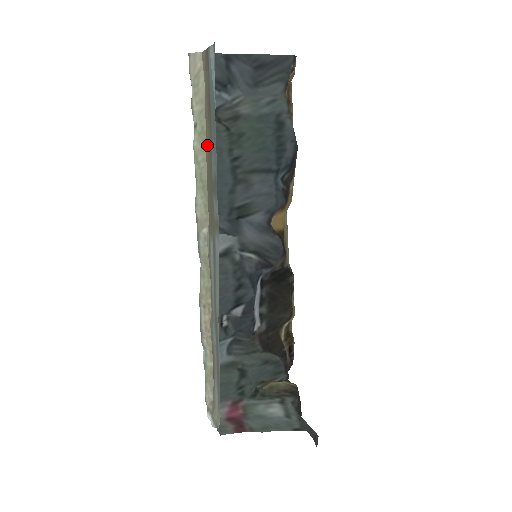
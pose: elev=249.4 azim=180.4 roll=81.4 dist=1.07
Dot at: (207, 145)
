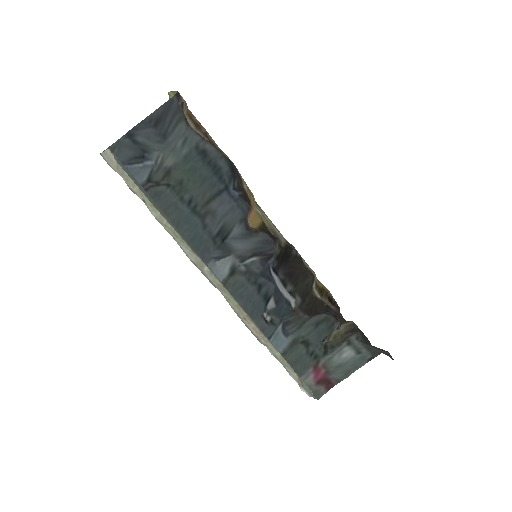
Dot at: occluded
